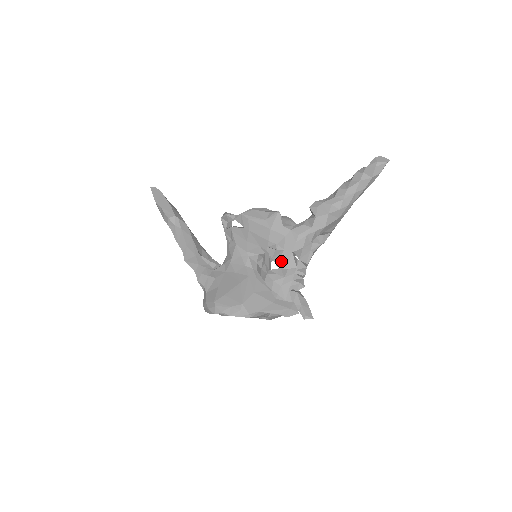
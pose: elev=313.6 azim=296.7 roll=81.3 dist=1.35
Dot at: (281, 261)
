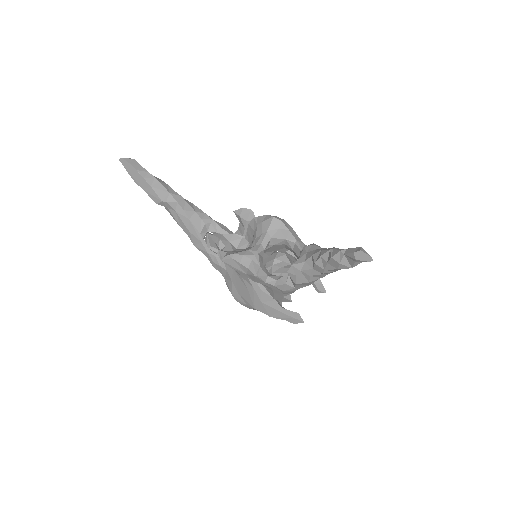
Dot at: (275, 298)
